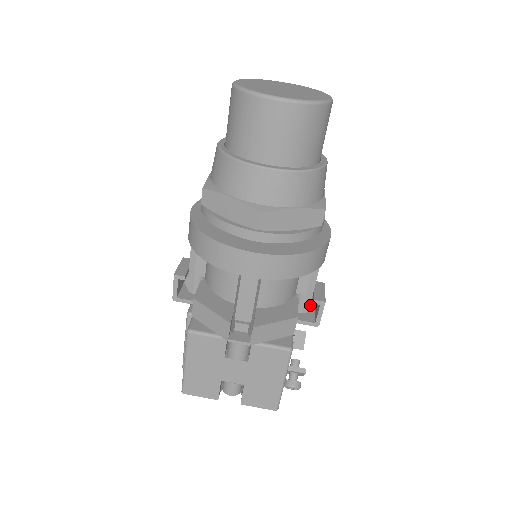
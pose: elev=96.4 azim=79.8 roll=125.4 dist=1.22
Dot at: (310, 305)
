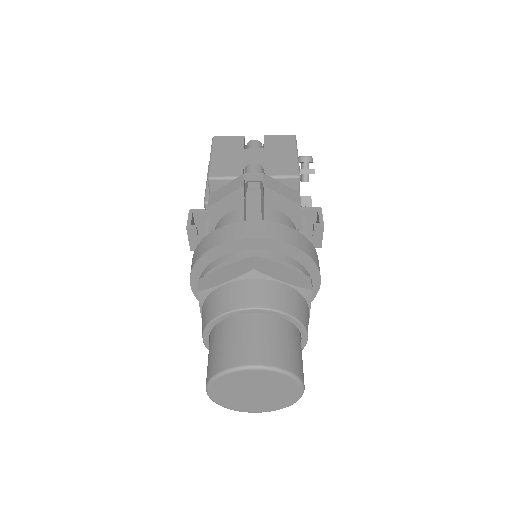
Dot at: occluded
